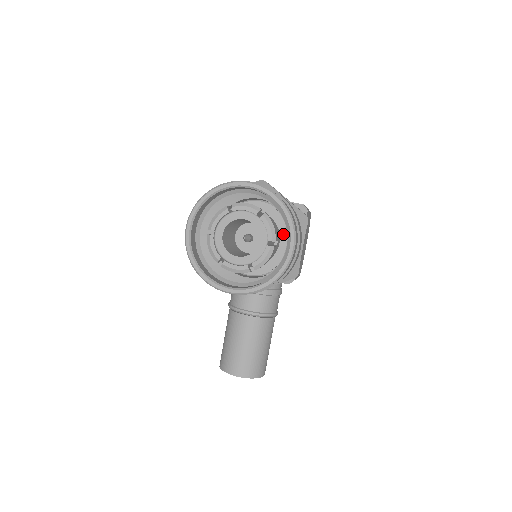
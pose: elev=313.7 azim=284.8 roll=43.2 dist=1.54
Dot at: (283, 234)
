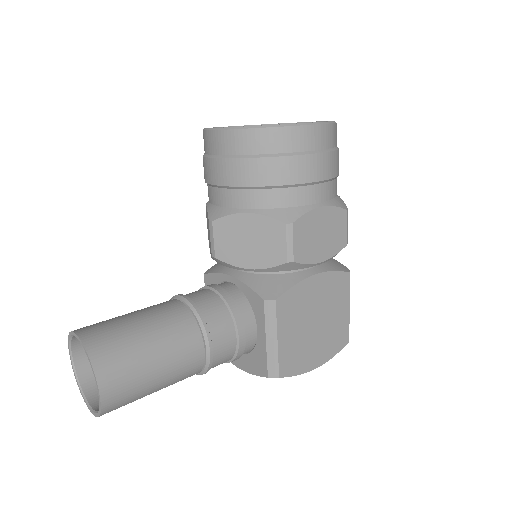
Dot at: occluded
